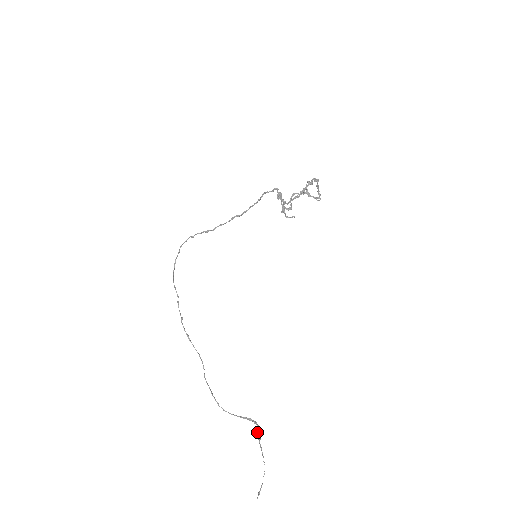
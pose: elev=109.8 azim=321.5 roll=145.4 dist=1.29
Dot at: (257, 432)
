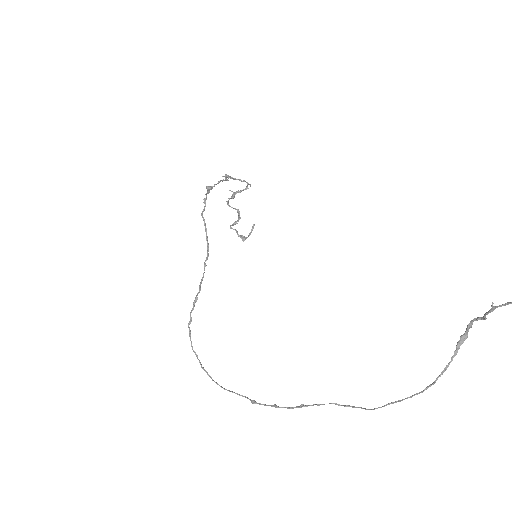
Dot at: (483, 316)
